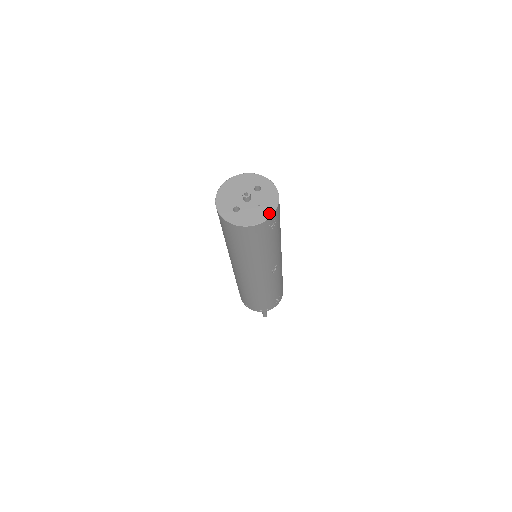
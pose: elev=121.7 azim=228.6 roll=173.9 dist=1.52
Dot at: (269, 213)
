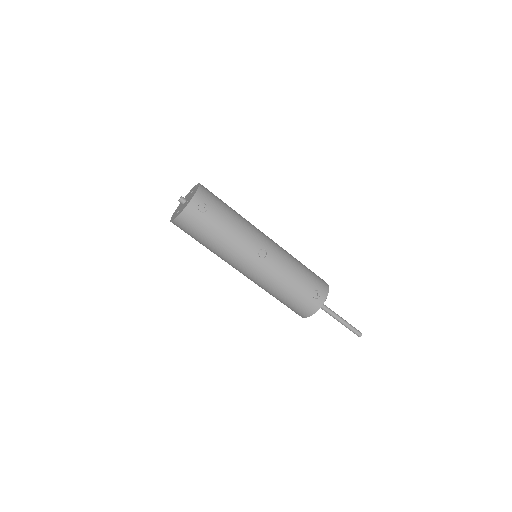
Dot at: (191, 199)
